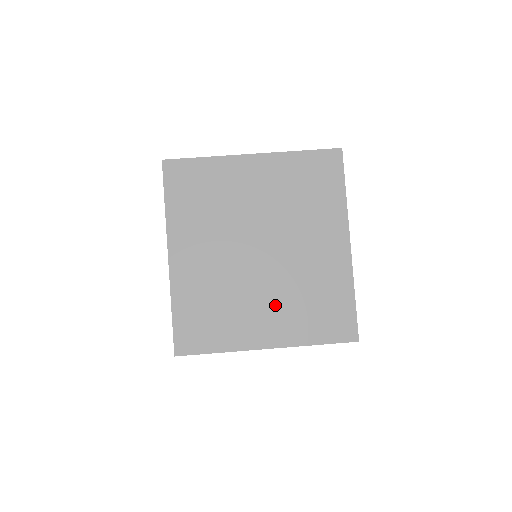
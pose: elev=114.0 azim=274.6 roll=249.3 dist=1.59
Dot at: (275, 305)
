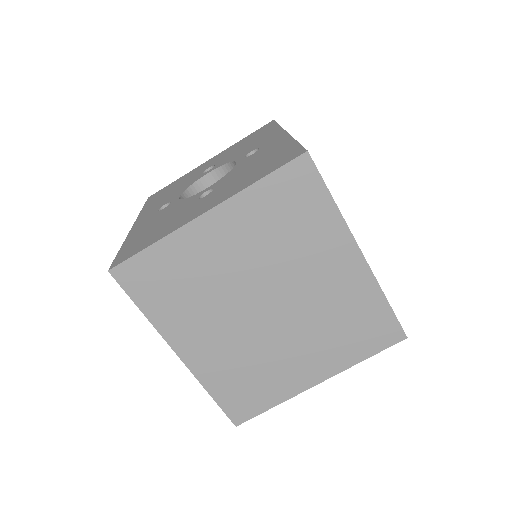
Dot at: (308, 346)
